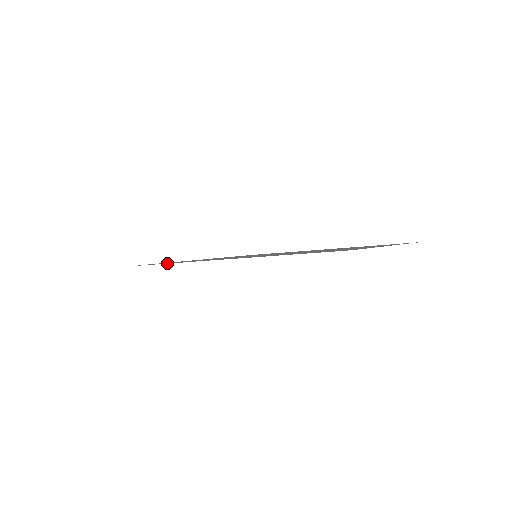
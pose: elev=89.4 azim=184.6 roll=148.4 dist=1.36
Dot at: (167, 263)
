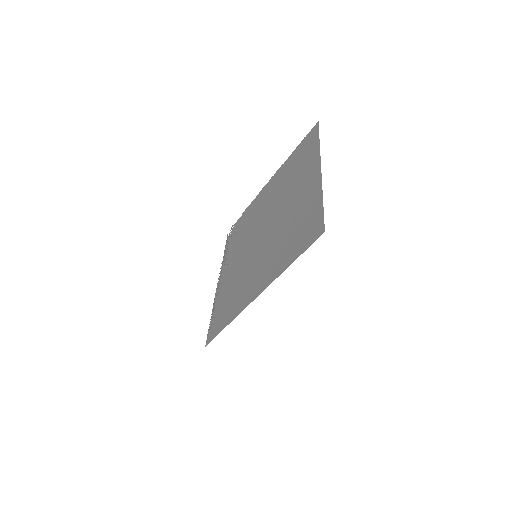
Dot at: (226, 324)
